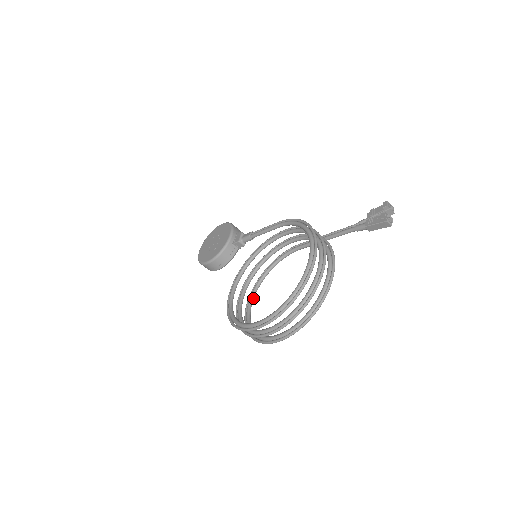
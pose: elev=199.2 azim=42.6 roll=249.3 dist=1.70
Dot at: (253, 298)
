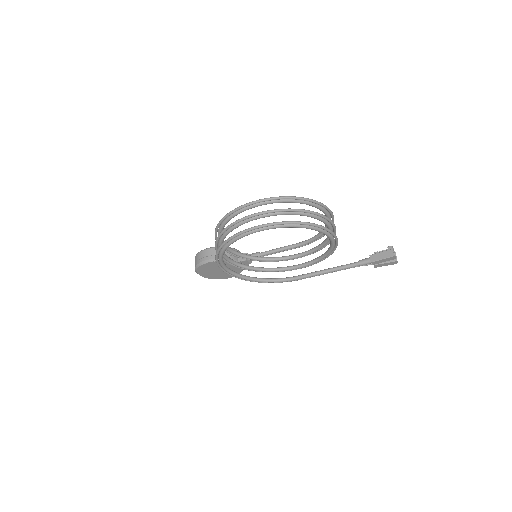
Dot at: (229, 269)
